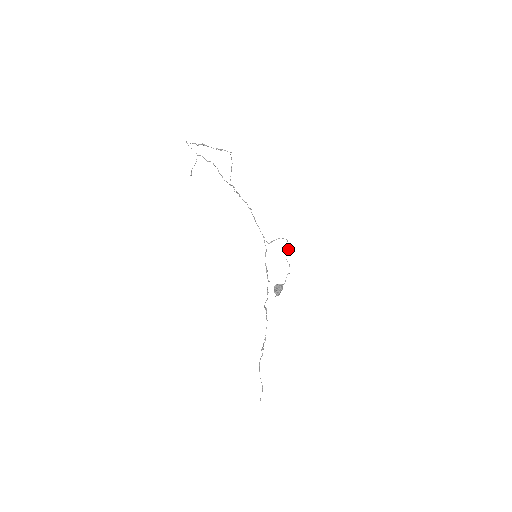
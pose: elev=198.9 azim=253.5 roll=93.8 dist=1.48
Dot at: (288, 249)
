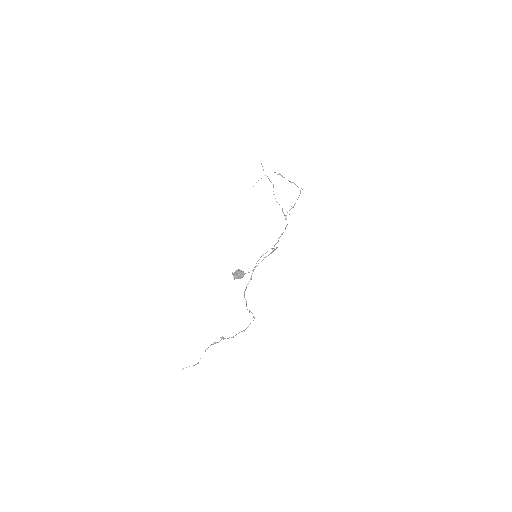
Dot at: occluded
